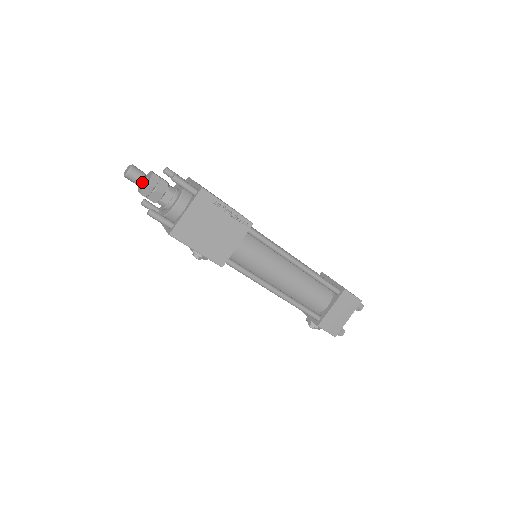
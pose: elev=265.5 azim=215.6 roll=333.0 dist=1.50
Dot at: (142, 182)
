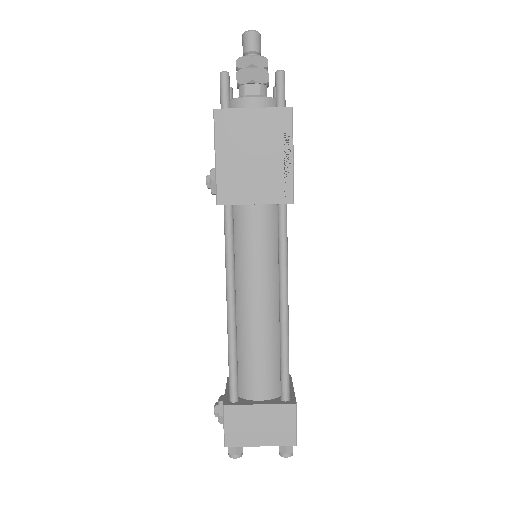
Dot at: (250, 54)
